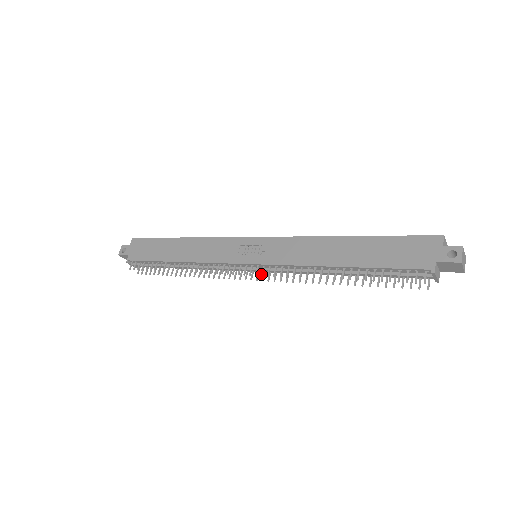
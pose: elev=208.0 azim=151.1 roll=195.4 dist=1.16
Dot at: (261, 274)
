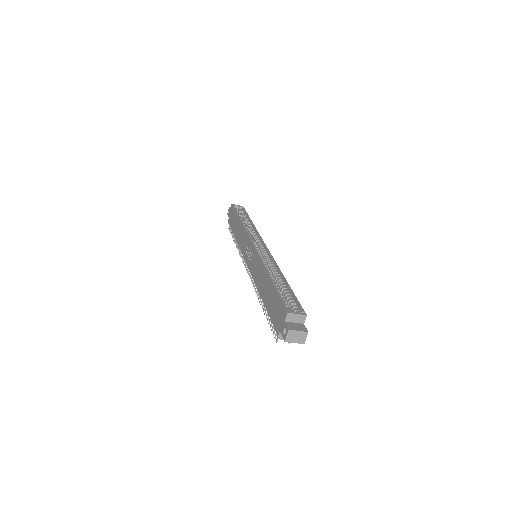
Dot at: occluded
